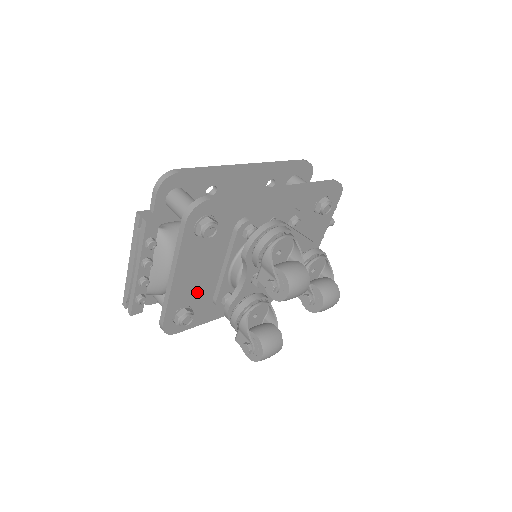
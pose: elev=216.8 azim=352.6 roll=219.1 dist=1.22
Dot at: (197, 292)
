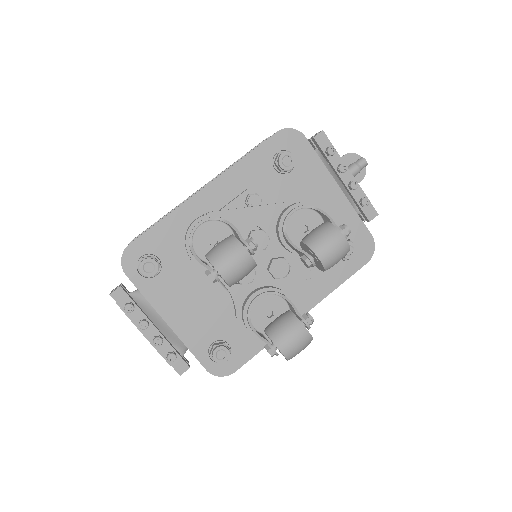
Dot at: (213, 323)
